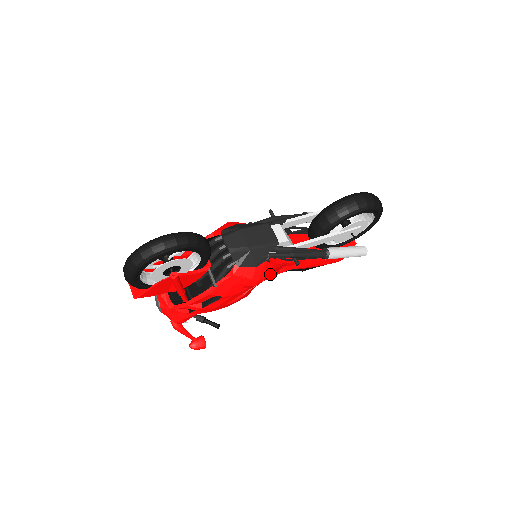
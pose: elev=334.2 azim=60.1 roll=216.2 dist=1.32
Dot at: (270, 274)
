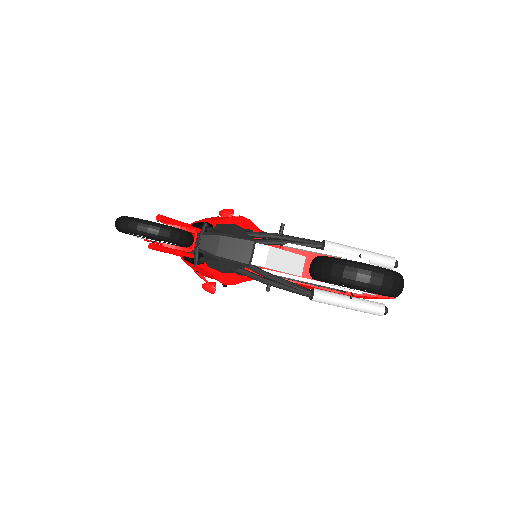
Dot at: occluded
